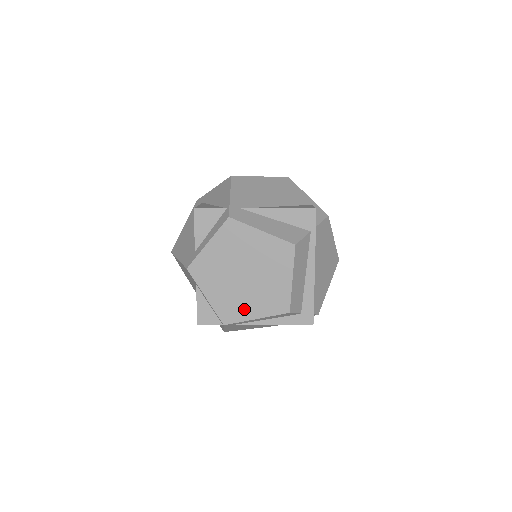
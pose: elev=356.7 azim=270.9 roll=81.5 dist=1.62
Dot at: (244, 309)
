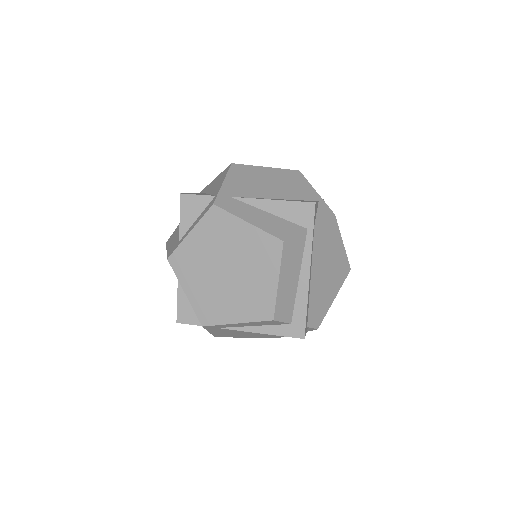
Dot at: (224, 310)
